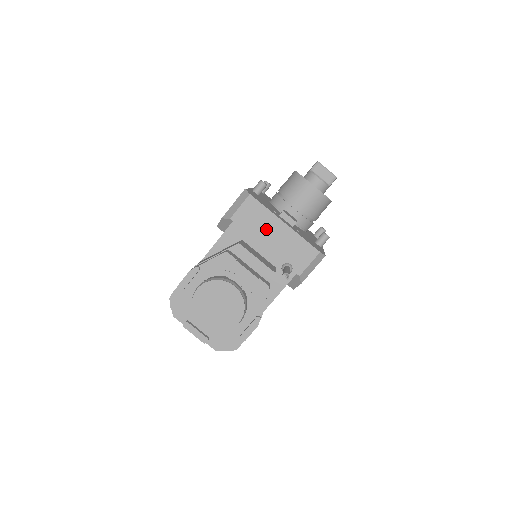
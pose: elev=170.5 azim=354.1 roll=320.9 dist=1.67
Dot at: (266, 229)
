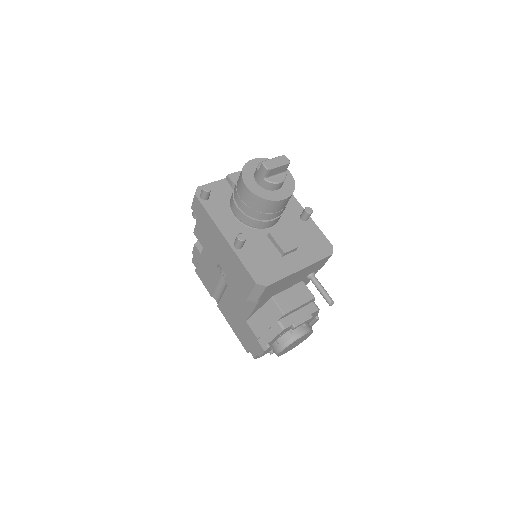
Dot at: (288, 282)
